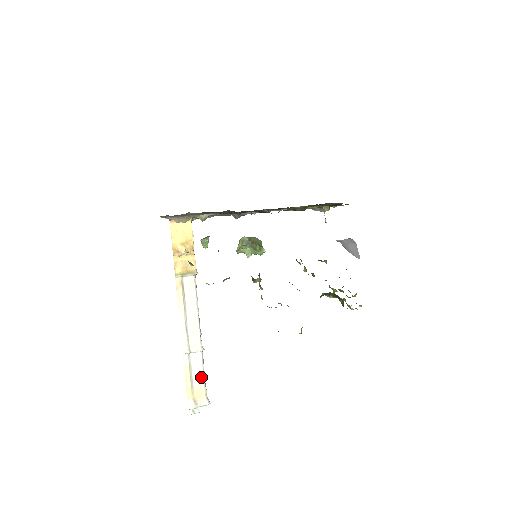
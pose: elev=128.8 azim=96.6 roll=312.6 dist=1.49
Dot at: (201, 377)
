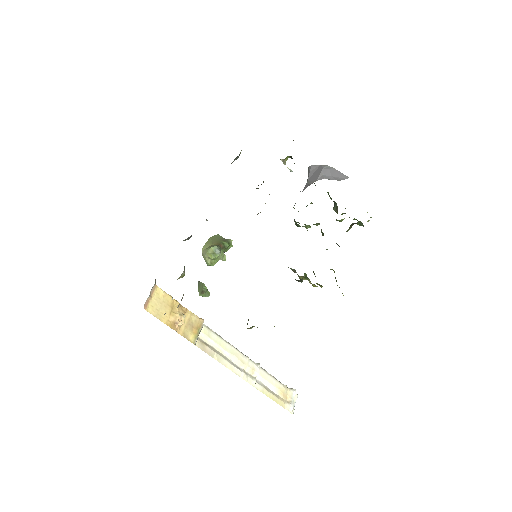
Dot at: (276, 383)
